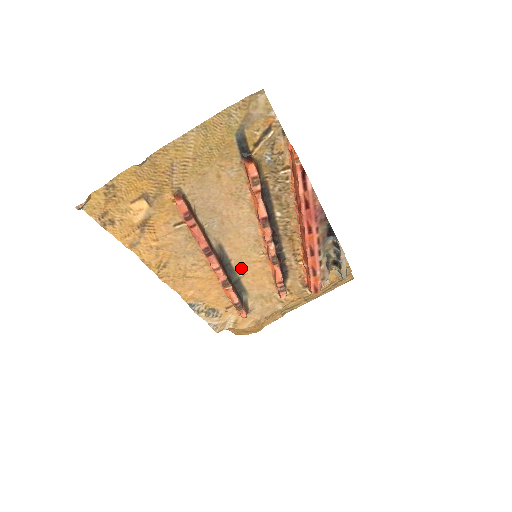
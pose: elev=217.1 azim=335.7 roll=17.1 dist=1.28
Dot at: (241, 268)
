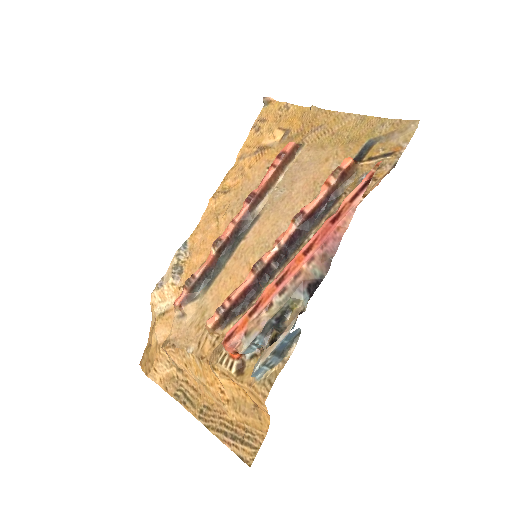
Dot at: (237, 257)
